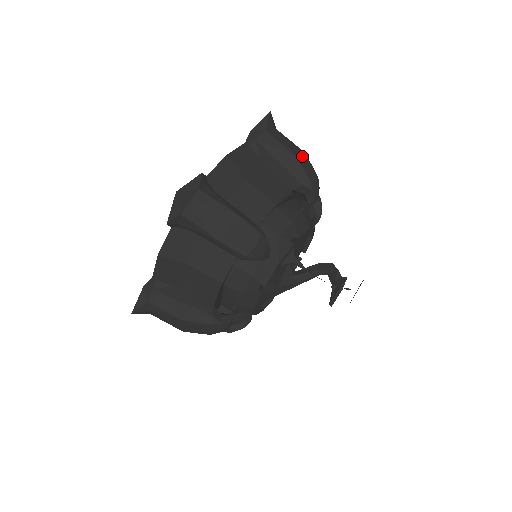
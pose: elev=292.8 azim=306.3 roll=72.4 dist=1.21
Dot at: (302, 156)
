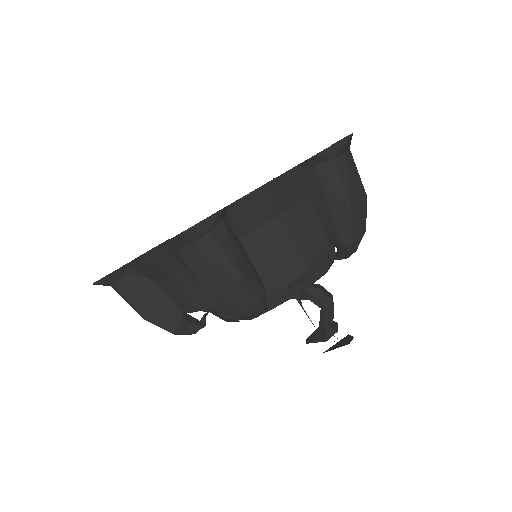
Dot at: (360, 205)
